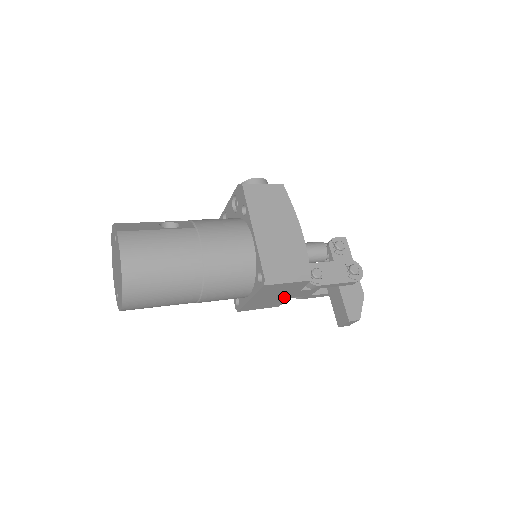
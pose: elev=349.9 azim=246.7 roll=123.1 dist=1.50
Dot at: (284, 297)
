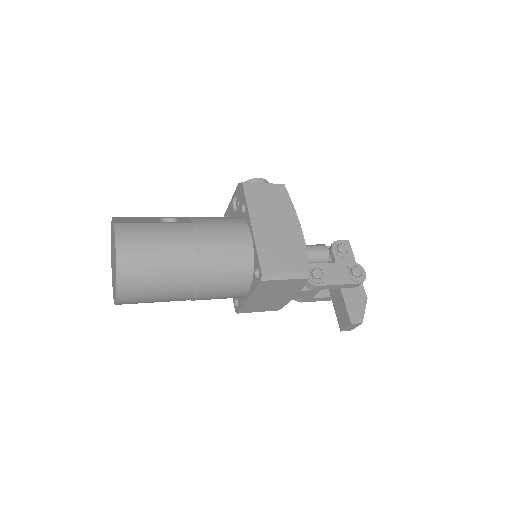
Dot at: (284, 298)
